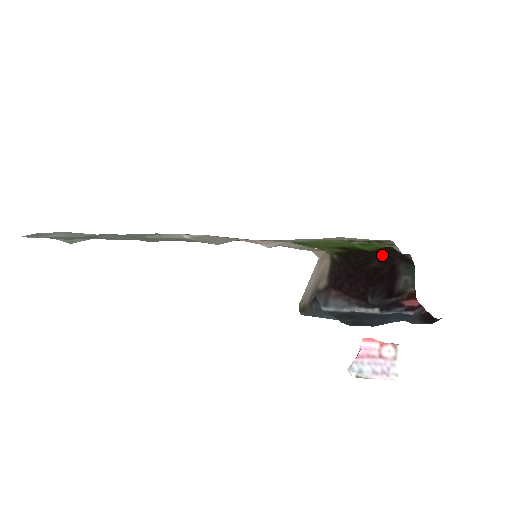
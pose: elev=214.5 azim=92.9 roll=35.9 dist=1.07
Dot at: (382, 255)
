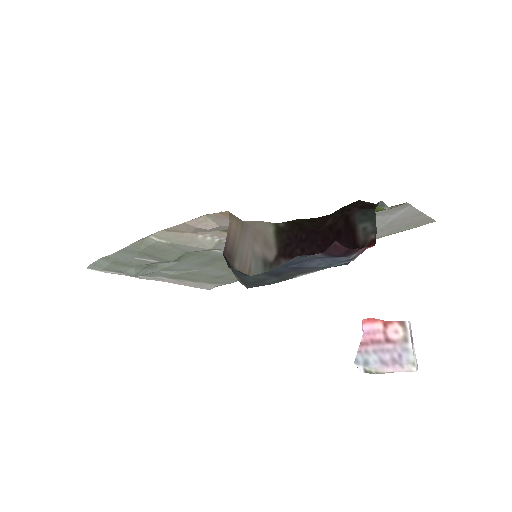
Dot at: (338, 210)
